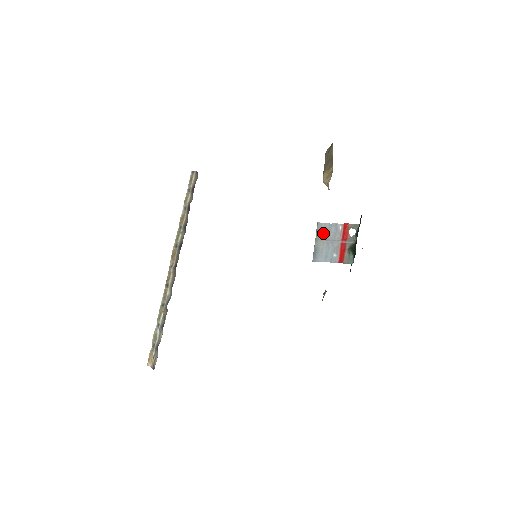
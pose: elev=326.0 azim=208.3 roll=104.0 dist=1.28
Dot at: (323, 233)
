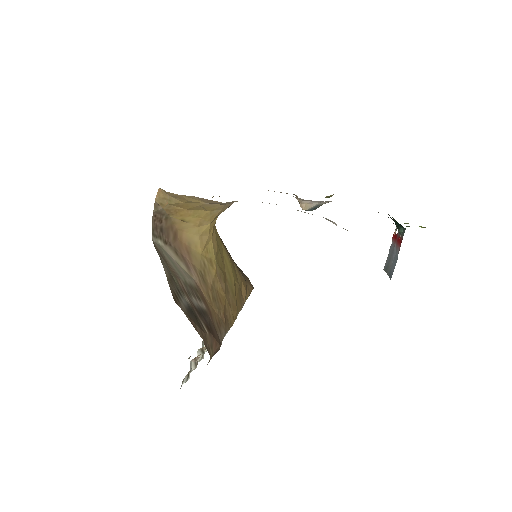
Dot at: (387, 263)
